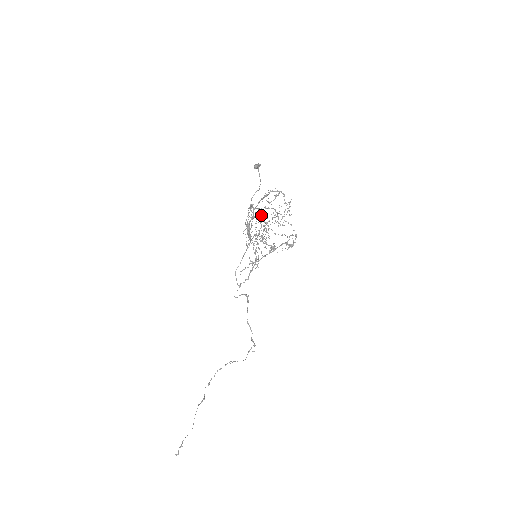
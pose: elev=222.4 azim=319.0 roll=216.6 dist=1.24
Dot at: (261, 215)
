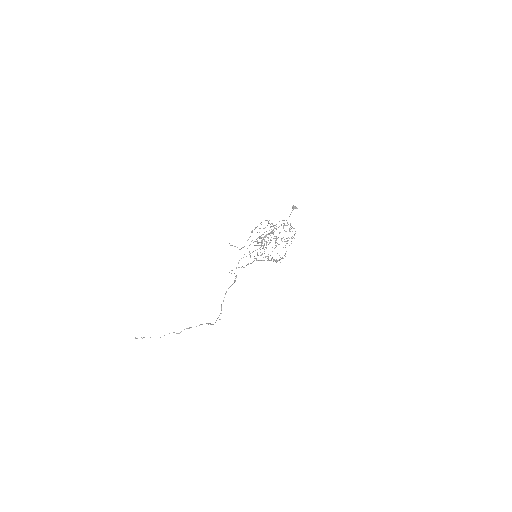
Dot at: (272, 232)
